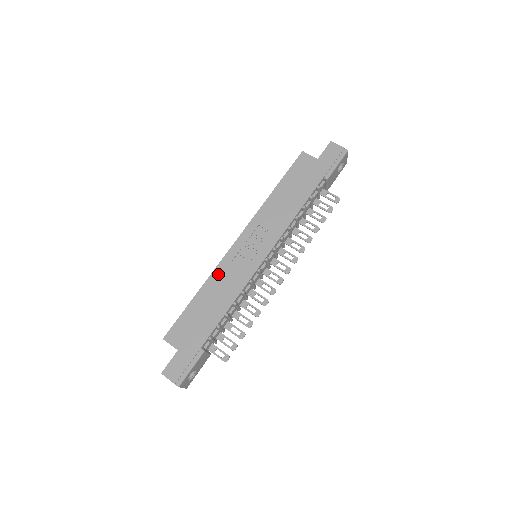
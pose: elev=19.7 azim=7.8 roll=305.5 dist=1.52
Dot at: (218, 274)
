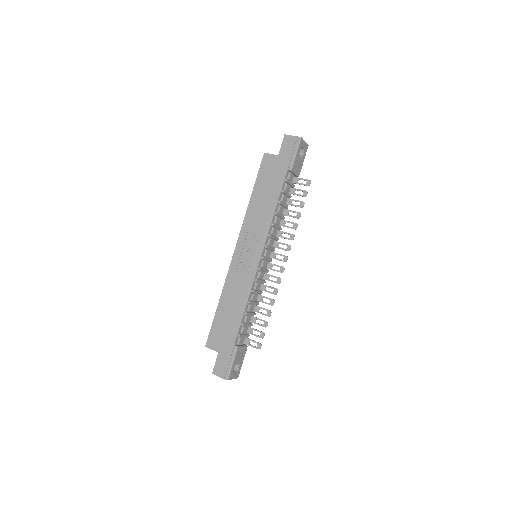
Dot at: (229, 282)
